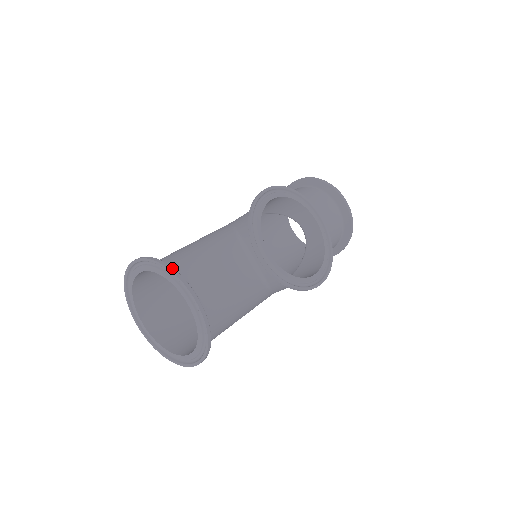
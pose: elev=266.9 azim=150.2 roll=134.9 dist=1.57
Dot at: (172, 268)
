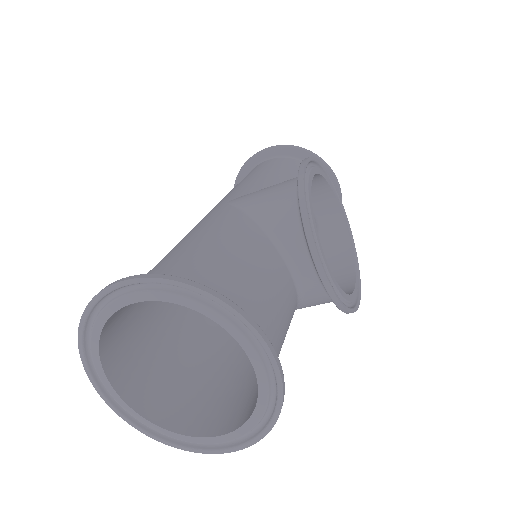
Dot at: (229, 300)
